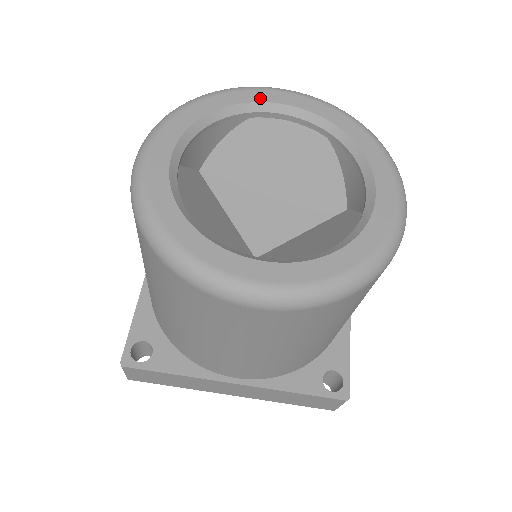
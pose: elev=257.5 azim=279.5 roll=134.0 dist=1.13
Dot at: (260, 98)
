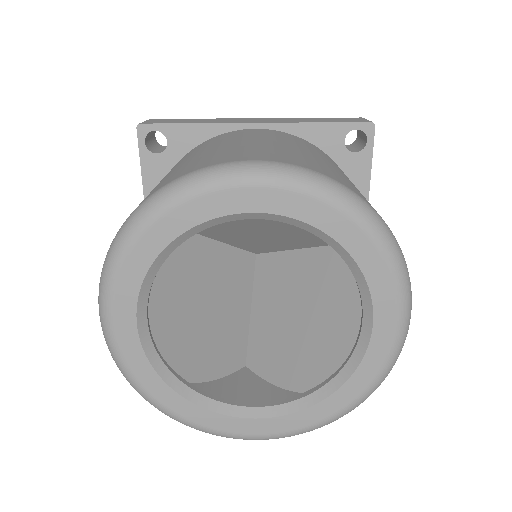
Dot at: (219, 209)
